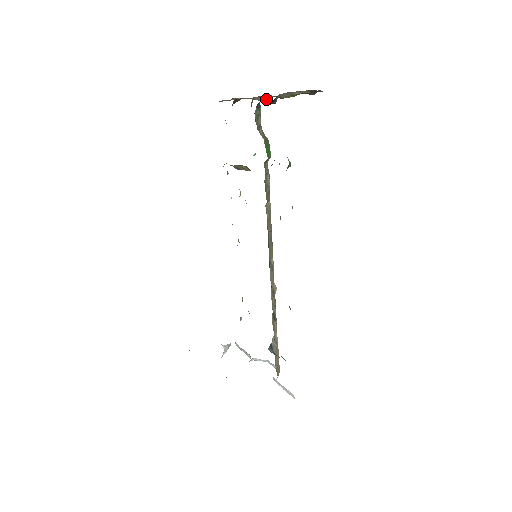
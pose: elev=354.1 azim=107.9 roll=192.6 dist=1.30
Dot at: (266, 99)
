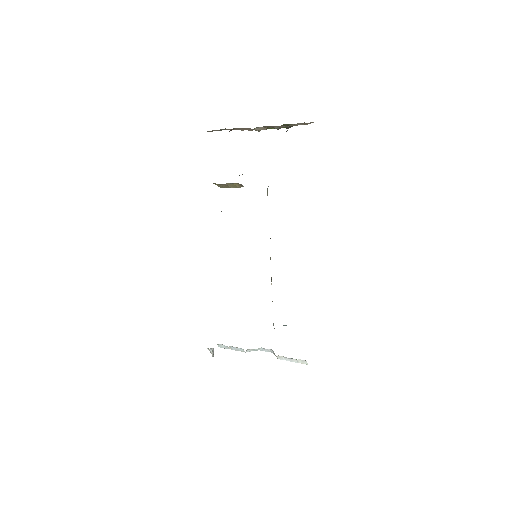
Dot at: (265, 129)
